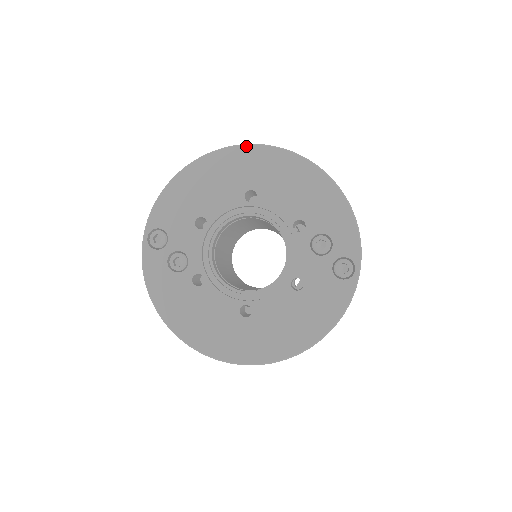
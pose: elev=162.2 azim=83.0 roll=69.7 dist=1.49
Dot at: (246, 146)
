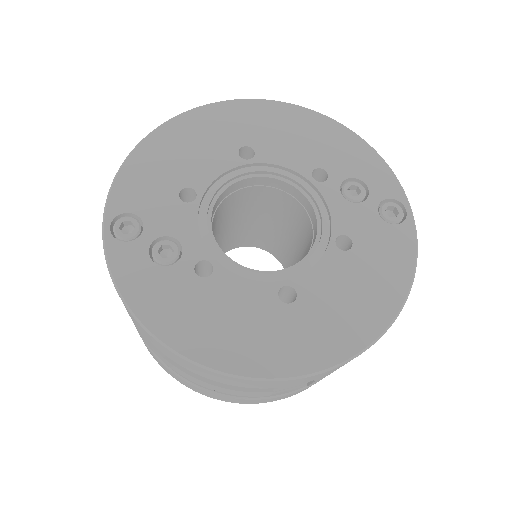
Dot at: (223, 102)
